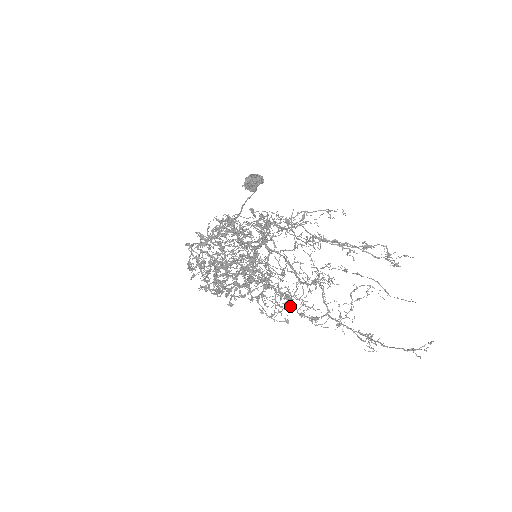
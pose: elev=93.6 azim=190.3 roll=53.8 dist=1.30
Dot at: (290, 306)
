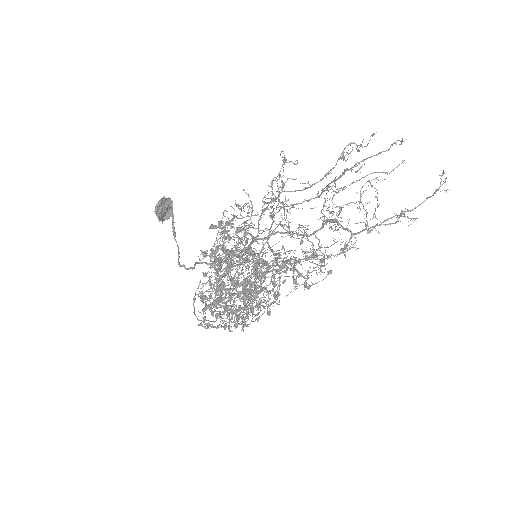
Dot at: (322, 260)
